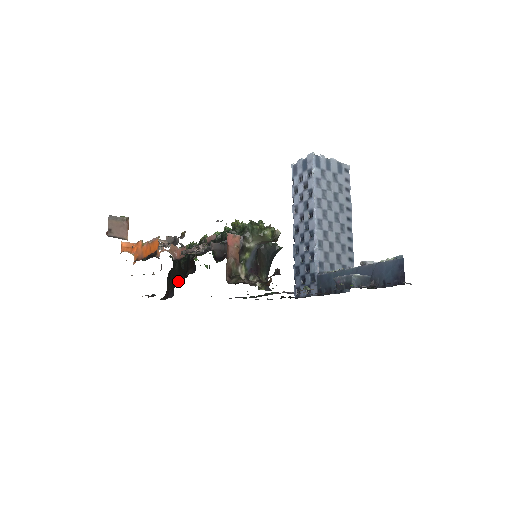
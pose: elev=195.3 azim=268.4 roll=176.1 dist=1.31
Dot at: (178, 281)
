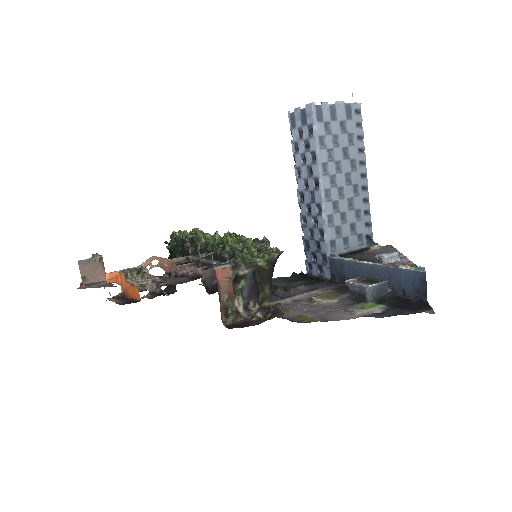
Dot at: occluded
